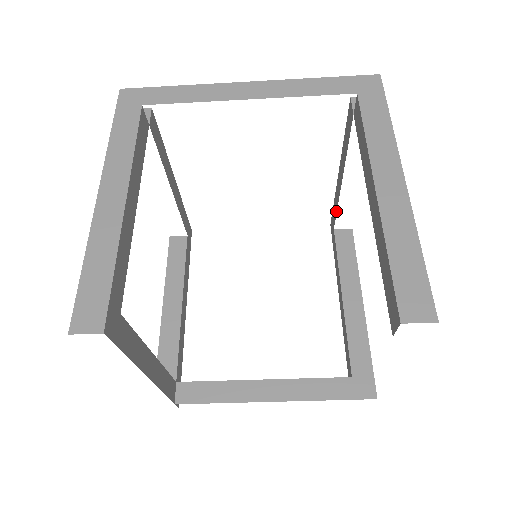
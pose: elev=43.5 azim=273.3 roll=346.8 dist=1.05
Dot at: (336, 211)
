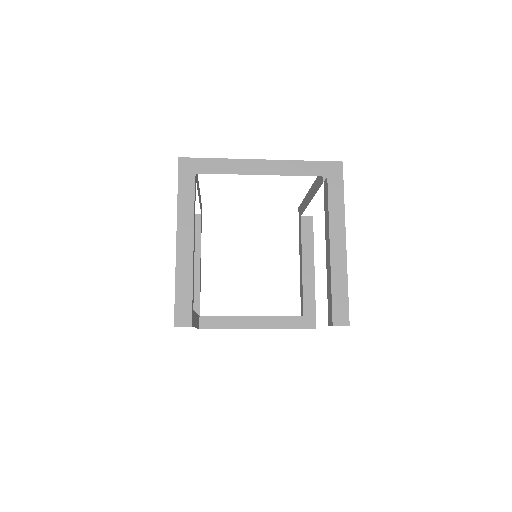
Dot at: (304, 209)
